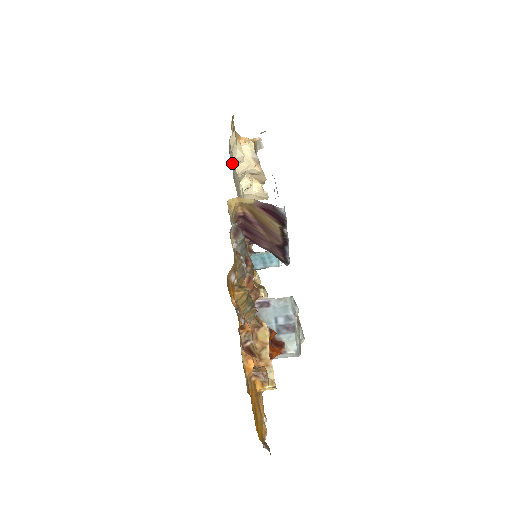
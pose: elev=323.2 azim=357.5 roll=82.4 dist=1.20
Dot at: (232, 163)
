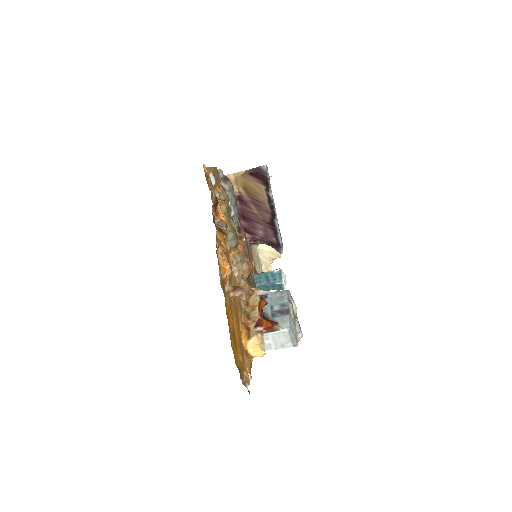
Dot at: occluded
